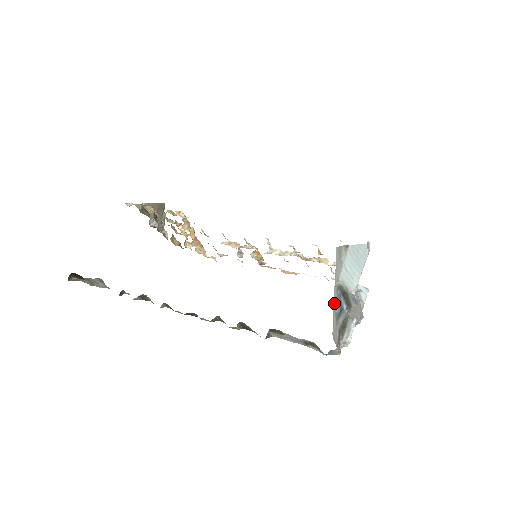
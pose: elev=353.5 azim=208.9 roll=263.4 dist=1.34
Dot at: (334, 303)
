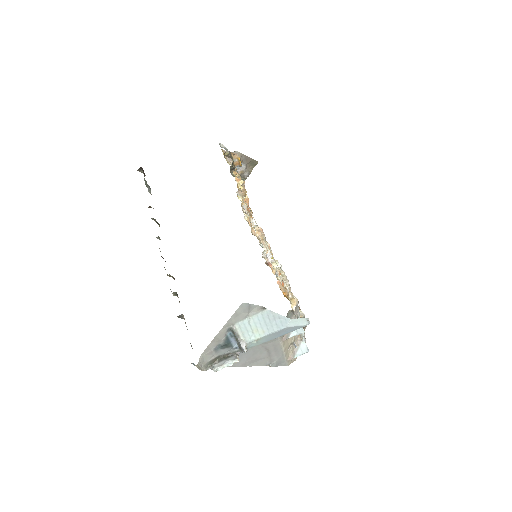
Dot at: (217, 336)
